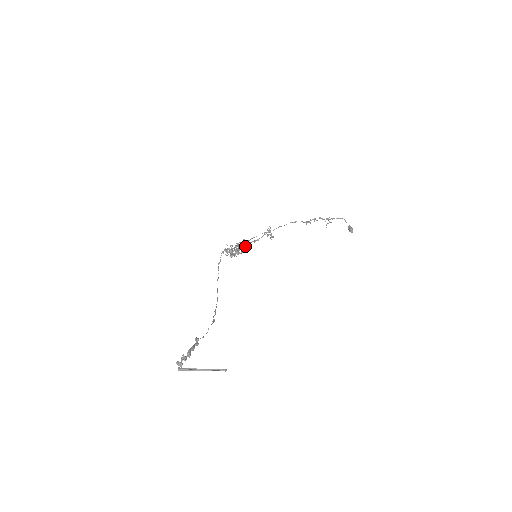
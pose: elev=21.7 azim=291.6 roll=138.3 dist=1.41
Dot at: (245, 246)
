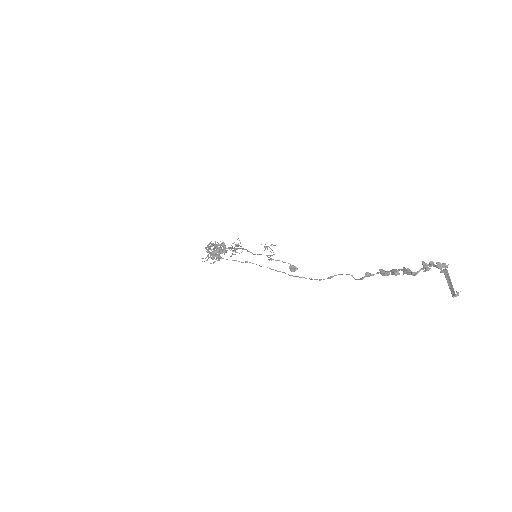
Dot at: occluded
